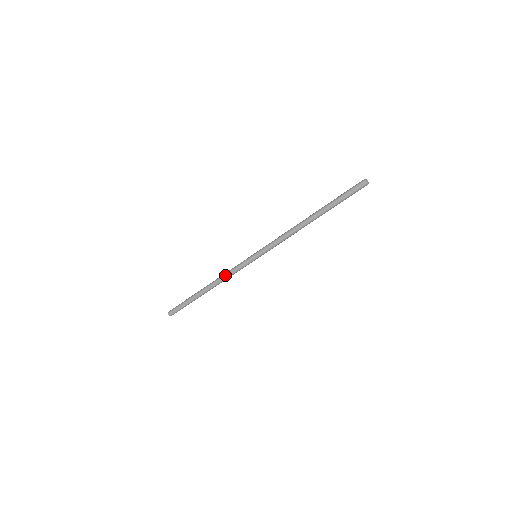
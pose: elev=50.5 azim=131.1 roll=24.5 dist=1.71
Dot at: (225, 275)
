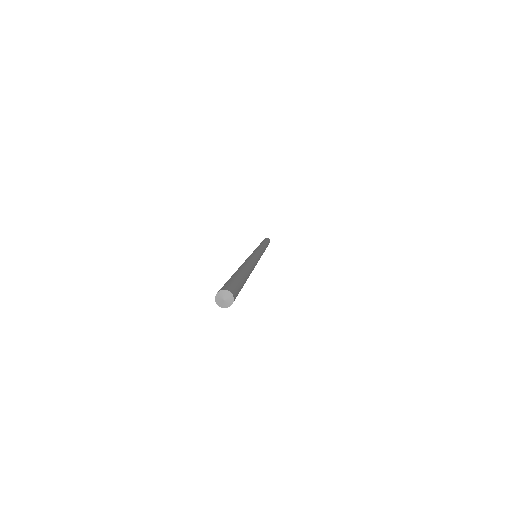
Dot at: occluded
